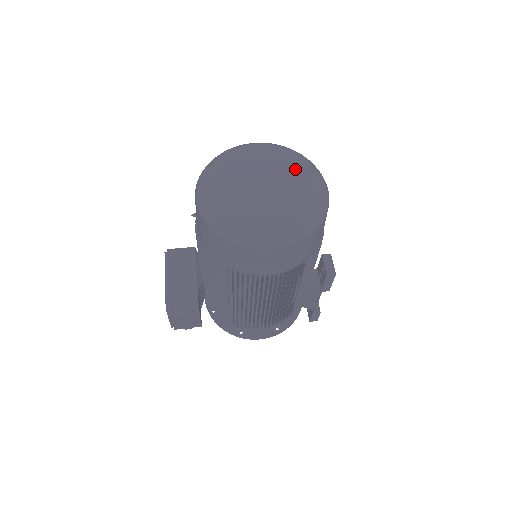
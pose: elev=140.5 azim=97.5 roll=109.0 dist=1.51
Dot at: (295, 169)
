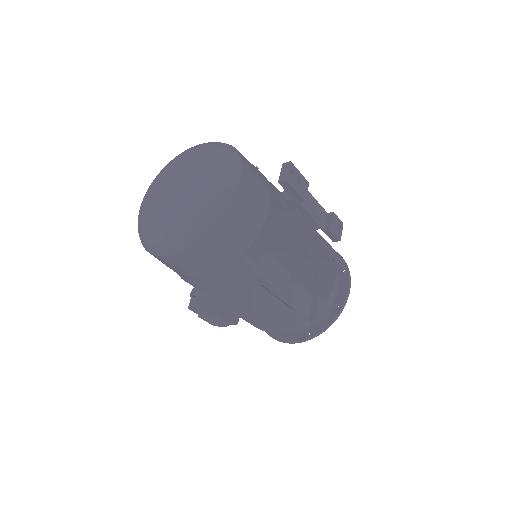
Dot at: (203, 168)
